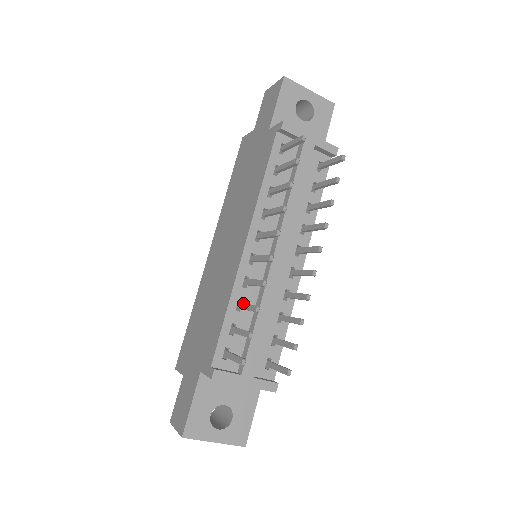
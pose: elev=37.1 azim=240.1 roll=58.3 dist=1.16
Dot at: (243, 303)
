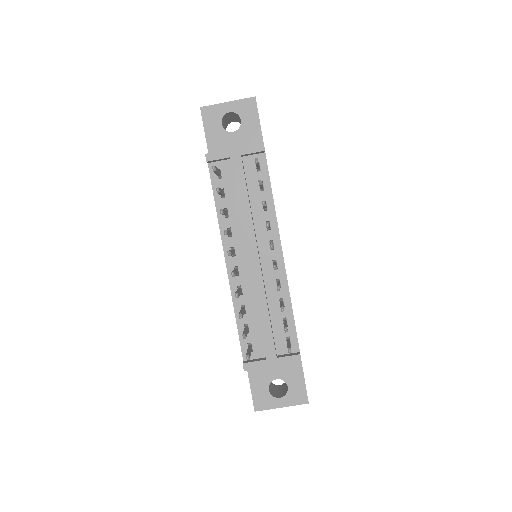
Dot at: occluded
